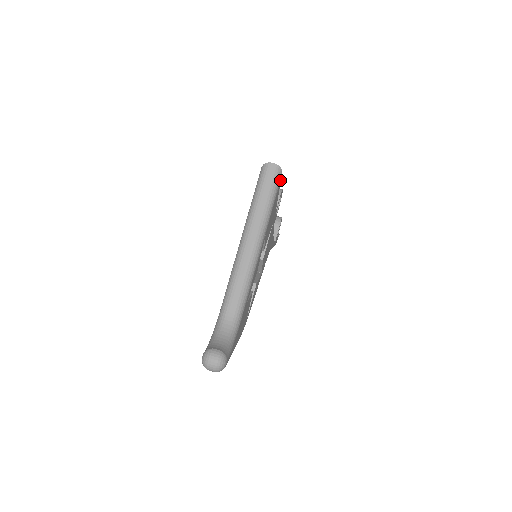
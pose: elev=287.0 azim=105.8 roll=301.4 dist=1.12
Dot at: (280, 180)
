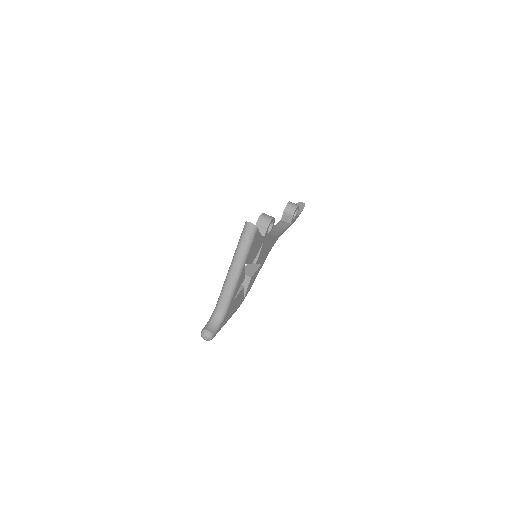
Dot at: (256, 232)
